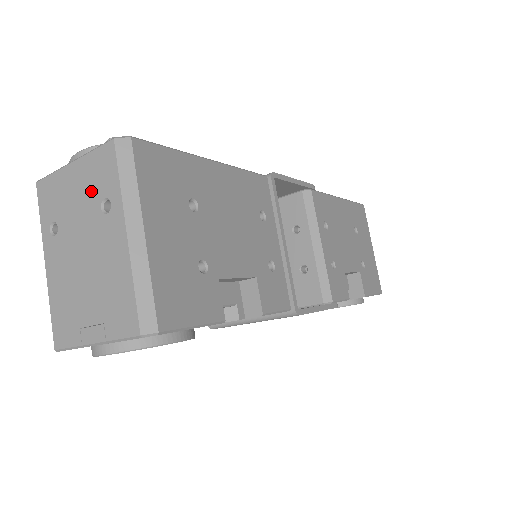
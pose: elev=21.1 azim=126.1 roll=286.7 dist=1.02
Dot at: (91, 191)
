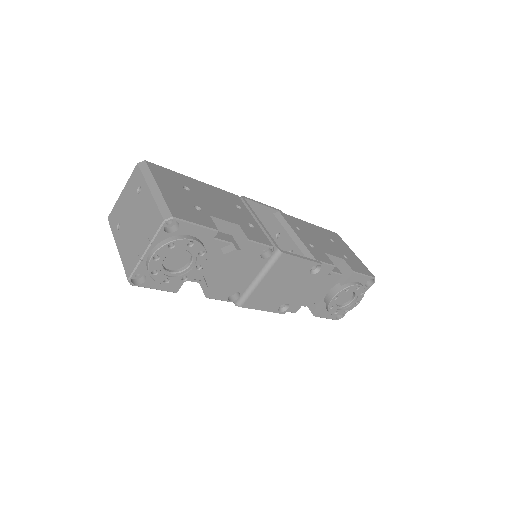
Dot at: (132, 192)
